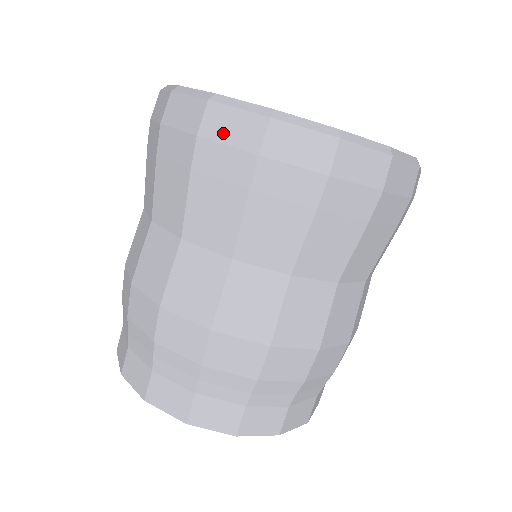
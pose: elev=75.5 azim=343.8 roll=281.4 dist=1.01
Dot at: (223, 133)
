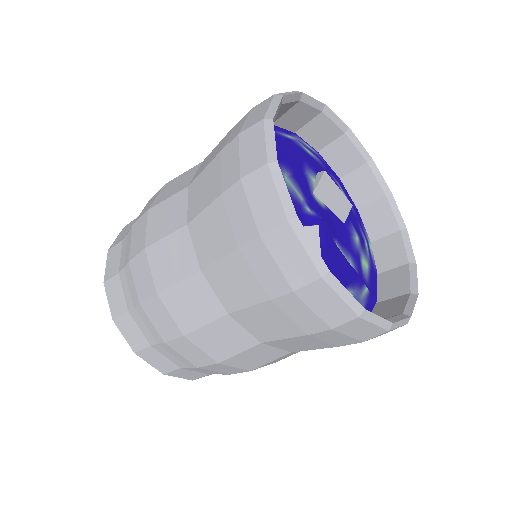
Dot at: (280, 254)
